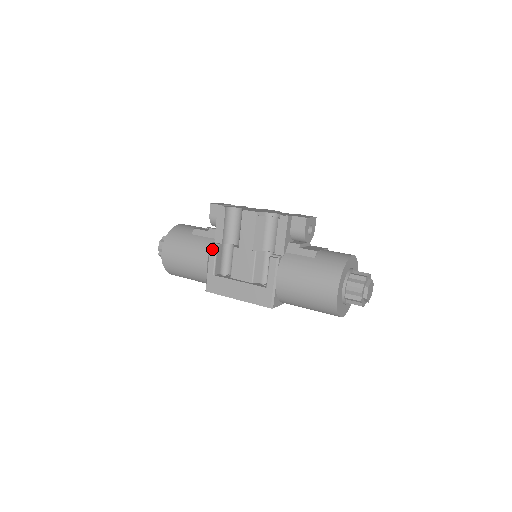
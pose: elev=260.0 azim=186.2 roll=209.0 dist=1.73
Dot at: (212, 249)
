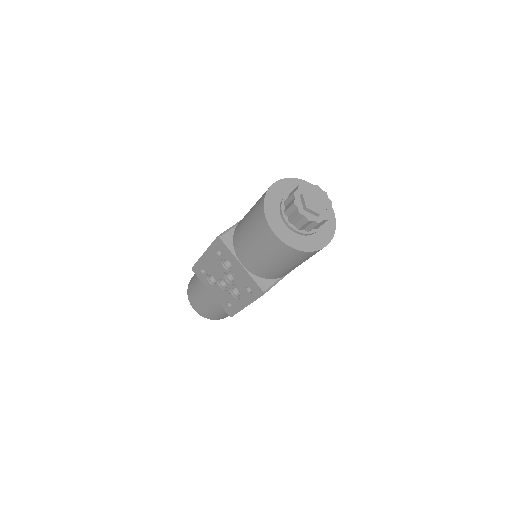
Dot at: occluded
